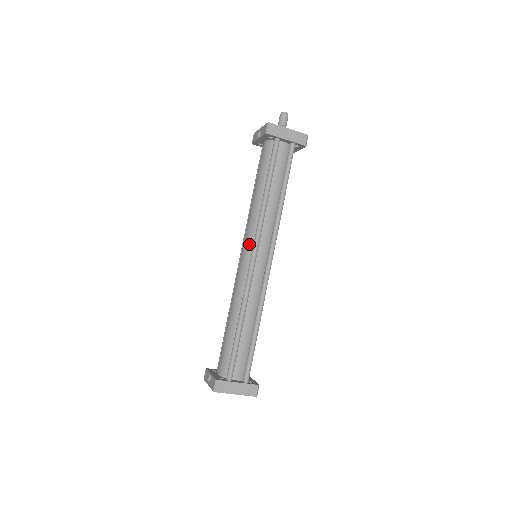
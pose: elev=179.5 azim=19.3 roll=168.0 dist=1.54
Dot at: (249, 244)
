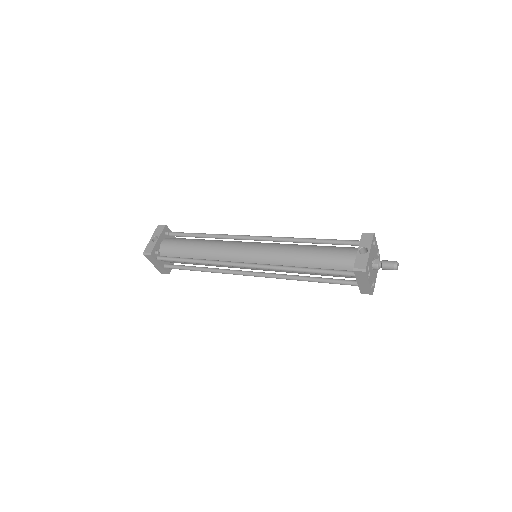
Dot at: (257, 256)
